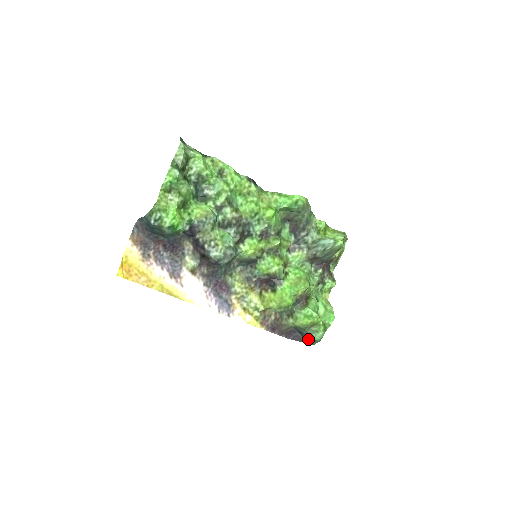
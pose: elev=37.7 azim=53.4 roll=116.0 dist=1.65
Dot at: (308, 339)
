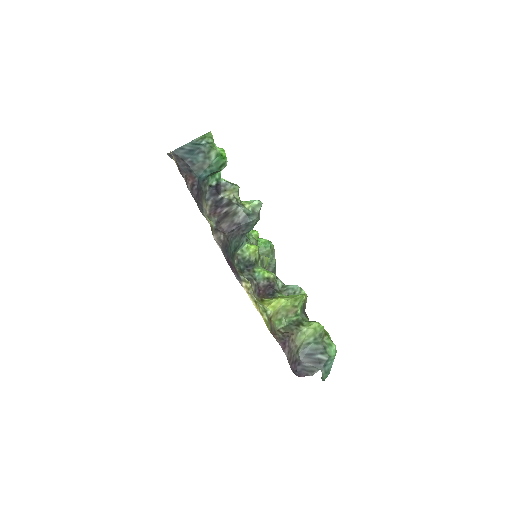
Dot at: (322, 359)
